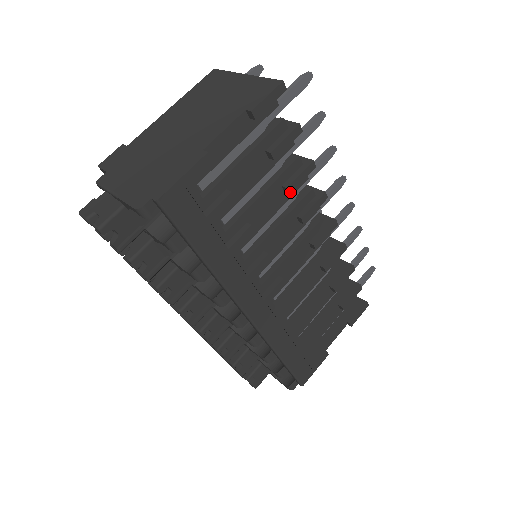
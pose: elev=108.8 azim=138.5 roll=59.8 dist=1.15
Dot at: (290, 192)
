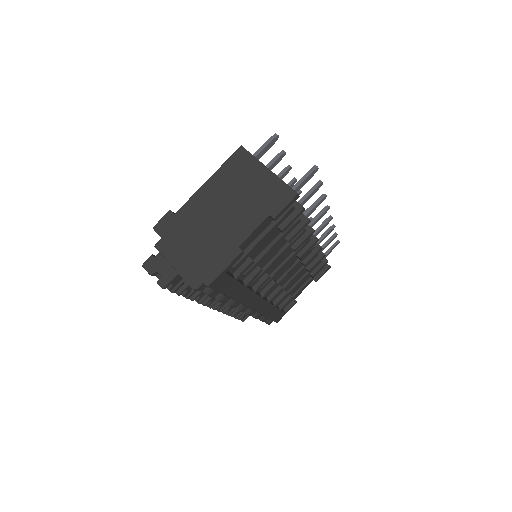
Dot at: (290, 242)
